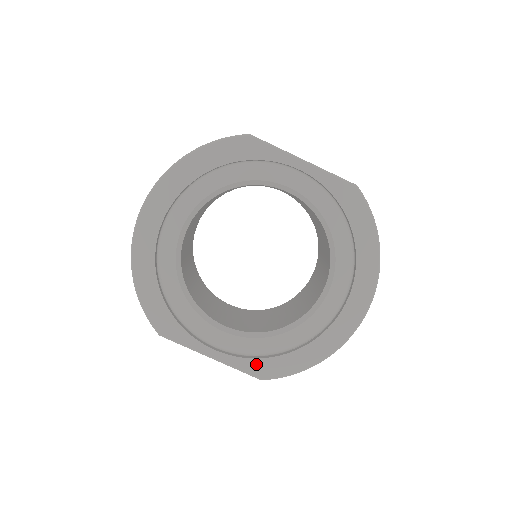
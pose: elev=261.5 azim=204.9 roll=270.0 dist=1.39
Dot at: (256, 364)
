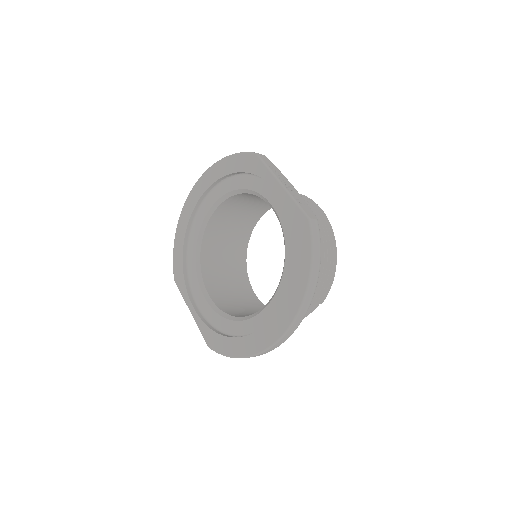
Dot at: (209, 333)
